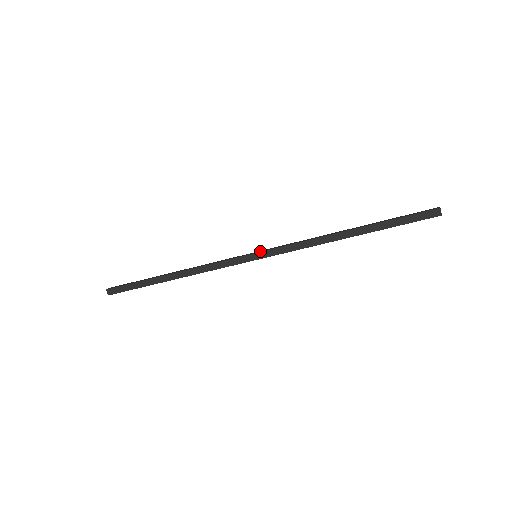
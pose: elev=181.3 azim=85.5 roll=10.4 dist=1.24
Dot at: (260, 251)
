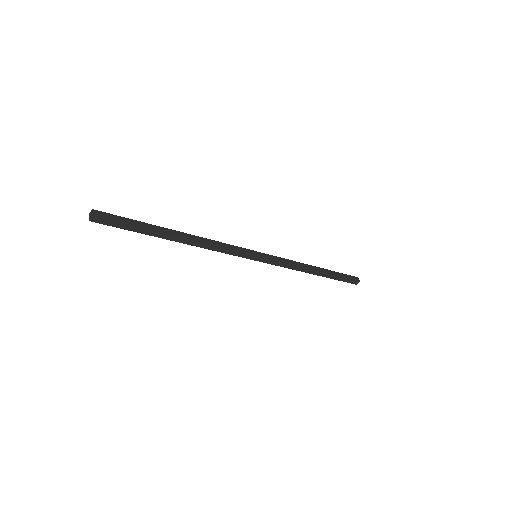
Dot at: (260, 253)
